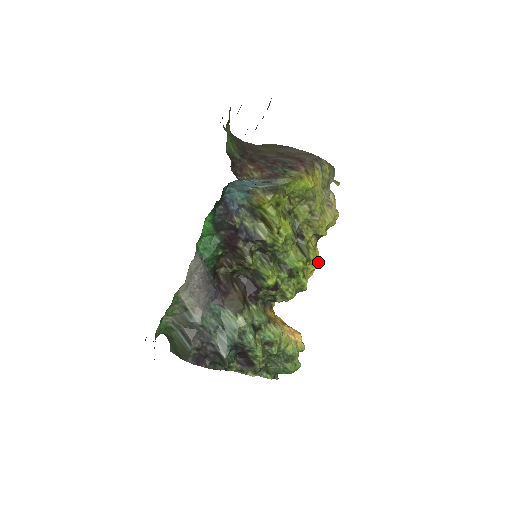
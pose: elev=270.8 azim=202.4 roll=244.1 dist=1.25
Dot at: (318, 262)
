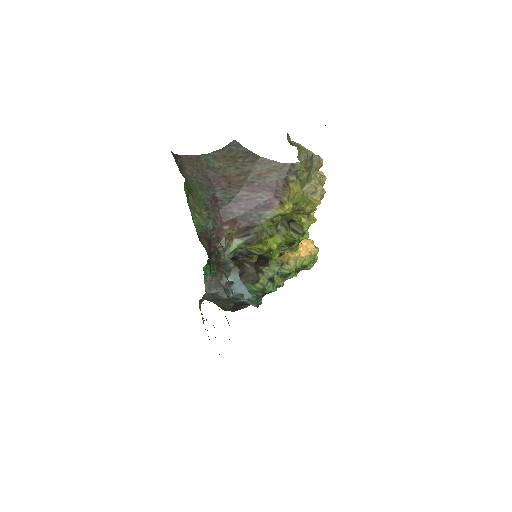
Dot at: (314, 219)
